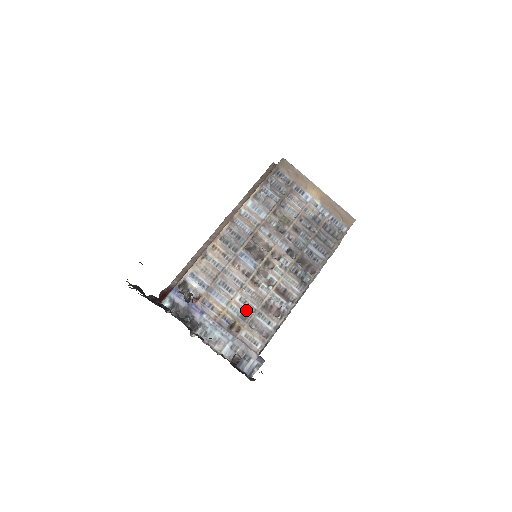
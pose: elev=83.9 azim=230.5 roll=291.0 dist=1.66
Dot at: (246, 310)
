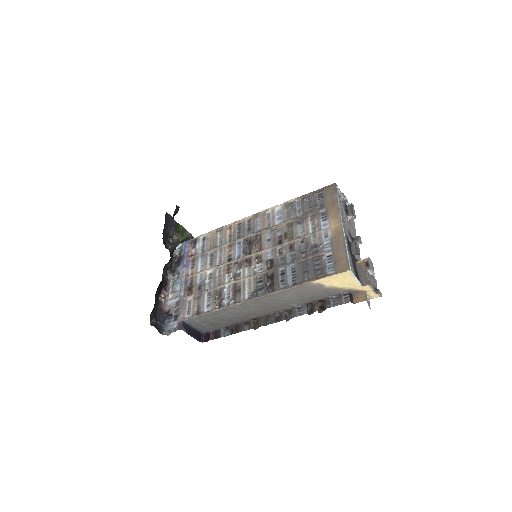
Dot at: (205, 284)
